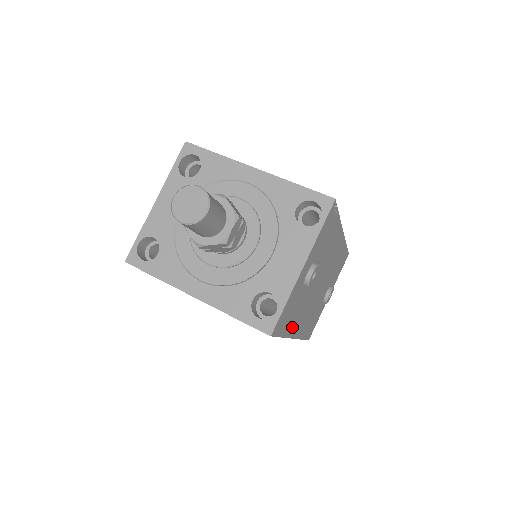
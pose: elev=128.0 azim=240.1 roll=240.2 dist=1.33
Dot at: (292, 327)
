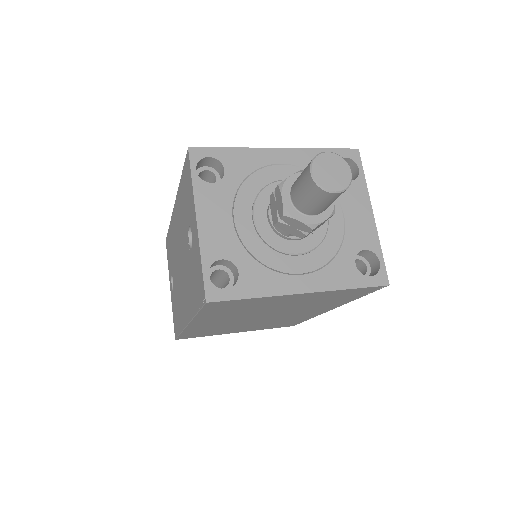
Dot at: occluded
